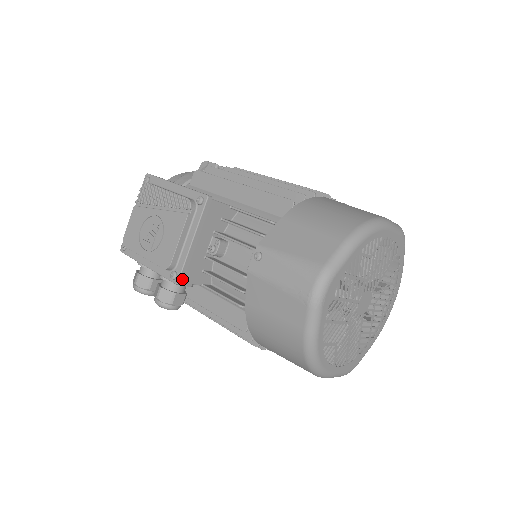
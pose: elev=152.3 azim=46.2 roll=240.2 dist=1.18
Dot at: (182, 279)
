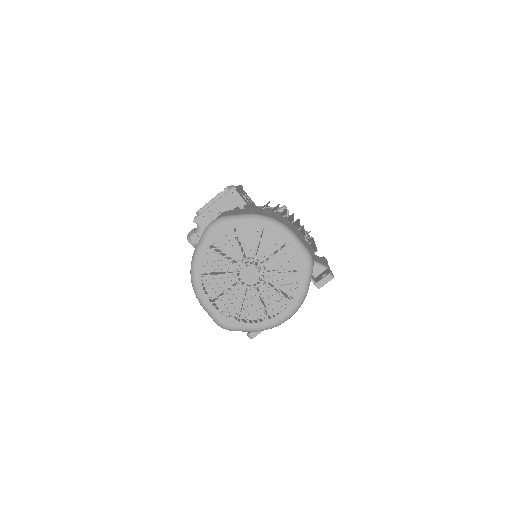
Dot at: (197, 220)
